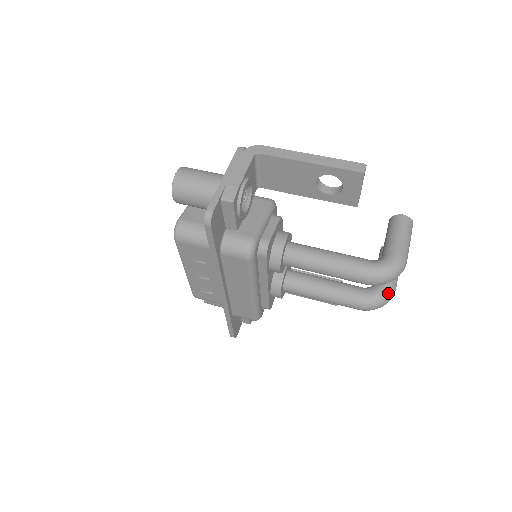
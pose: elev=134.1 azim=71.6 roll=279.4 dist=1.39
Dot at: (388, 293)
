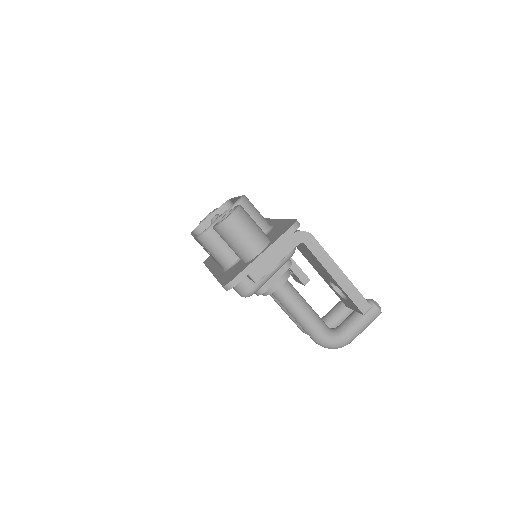
Dot at: occluded
